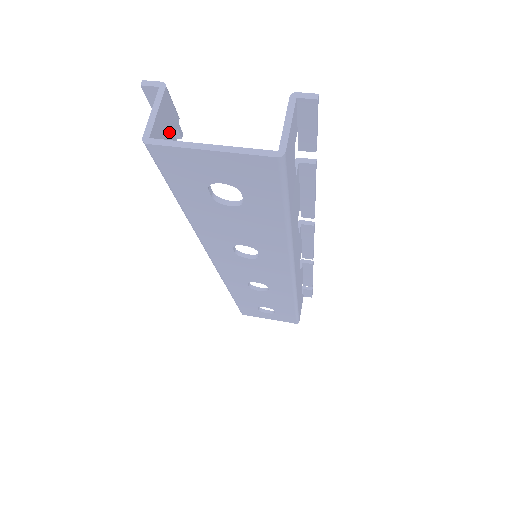
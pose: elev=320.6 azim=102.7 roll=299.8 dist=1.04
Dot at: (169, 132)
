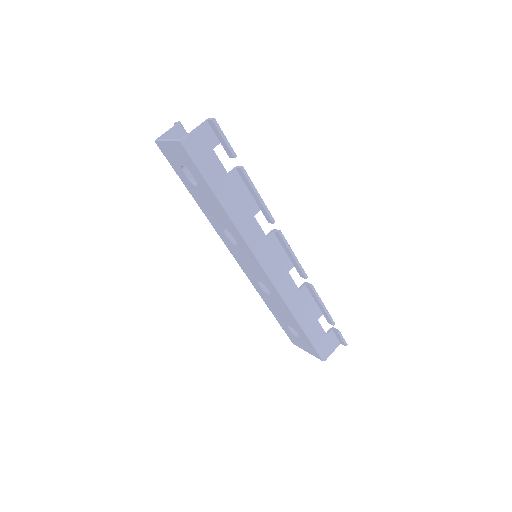
Dot at: occluded
